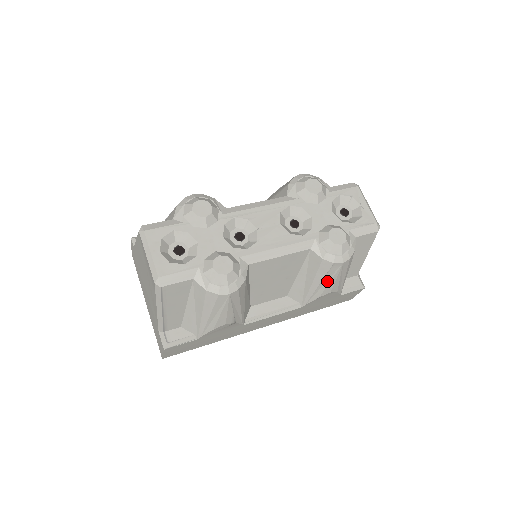
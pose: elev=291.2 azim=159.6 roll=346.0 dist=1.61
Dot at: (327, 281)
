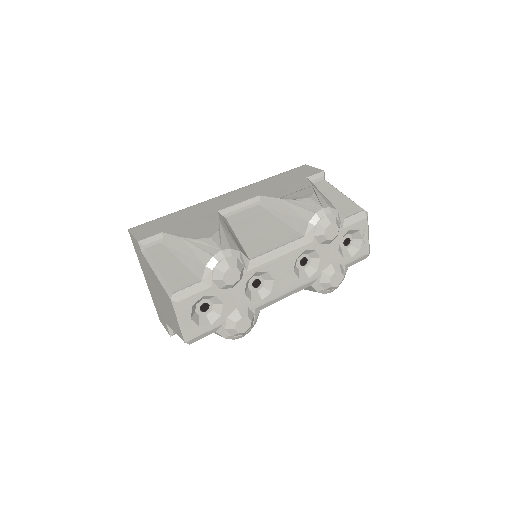
Dot at: occluded
